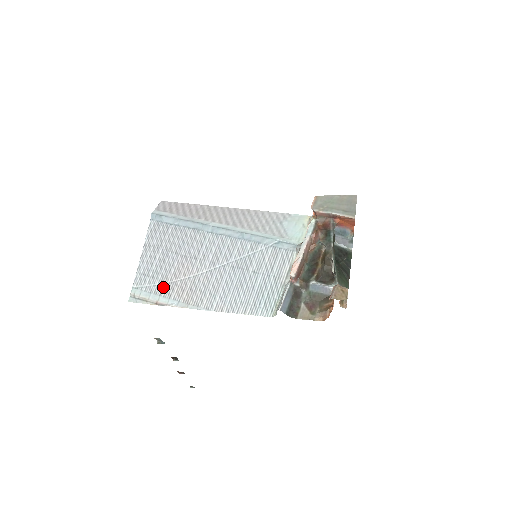
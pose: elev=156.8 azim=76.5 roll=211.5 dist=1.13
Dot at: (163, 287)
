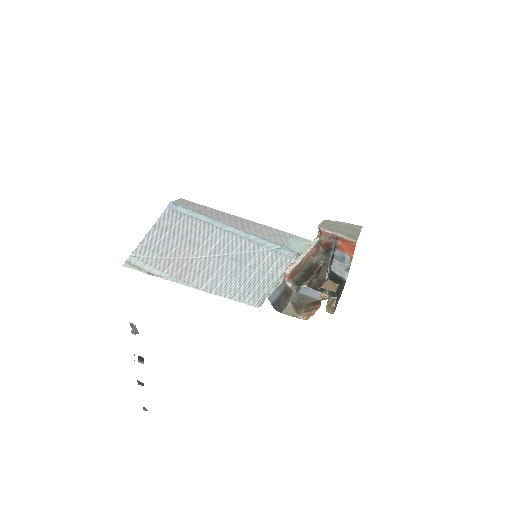
Dot at: (160, 261)
